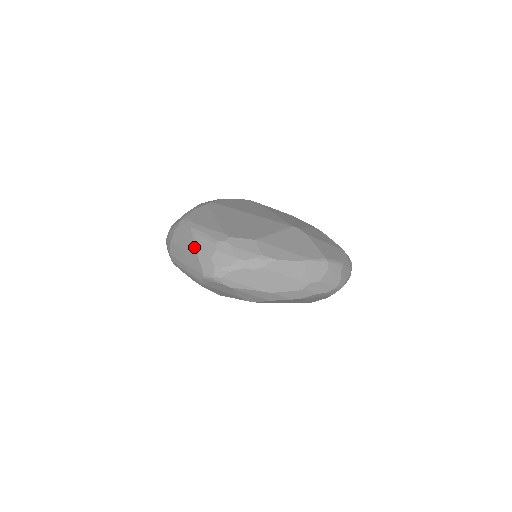
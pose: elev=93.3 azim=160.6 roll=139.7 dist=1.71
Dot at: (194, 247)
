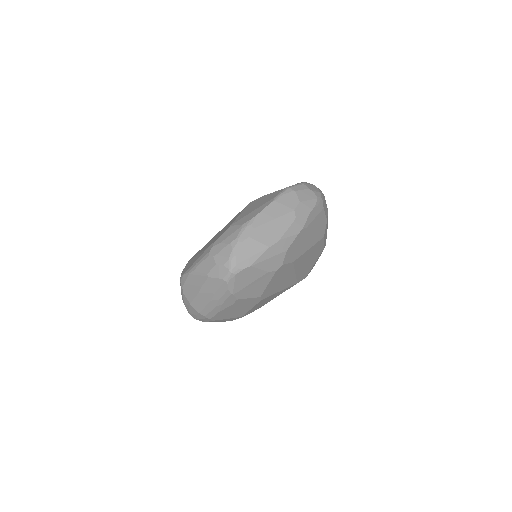
Dot at: (201, 277)
